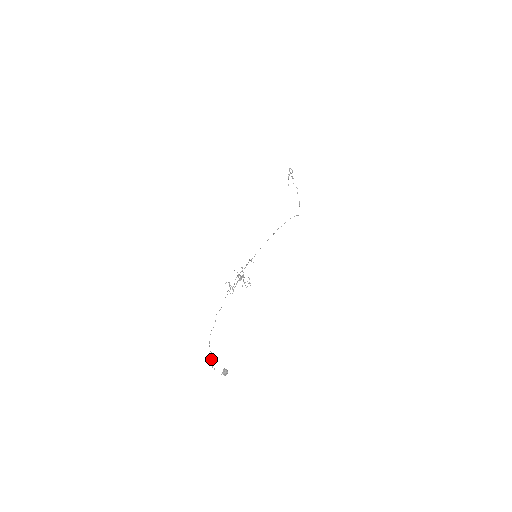
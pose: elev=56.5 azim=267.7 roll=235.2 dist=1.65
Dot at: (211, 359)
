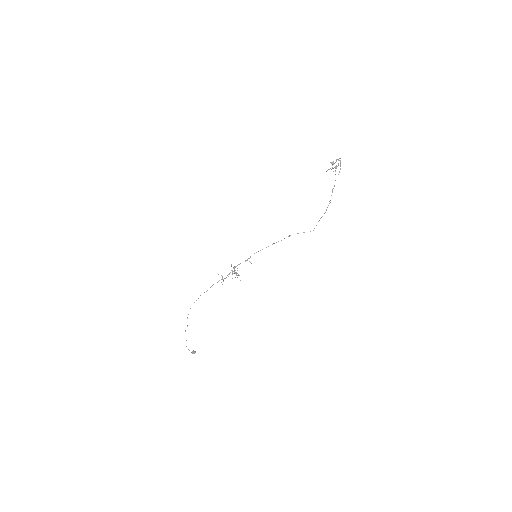
Dot at: occluded
